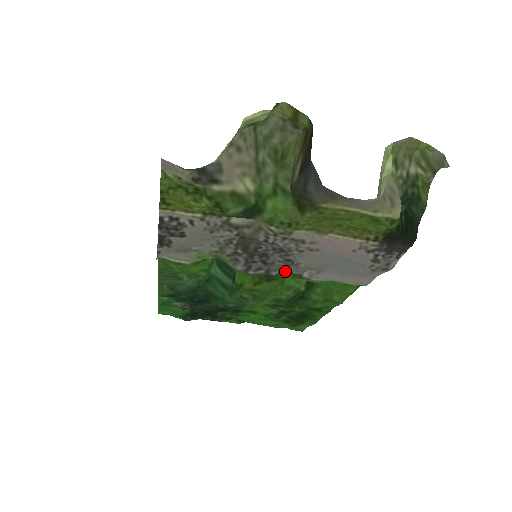
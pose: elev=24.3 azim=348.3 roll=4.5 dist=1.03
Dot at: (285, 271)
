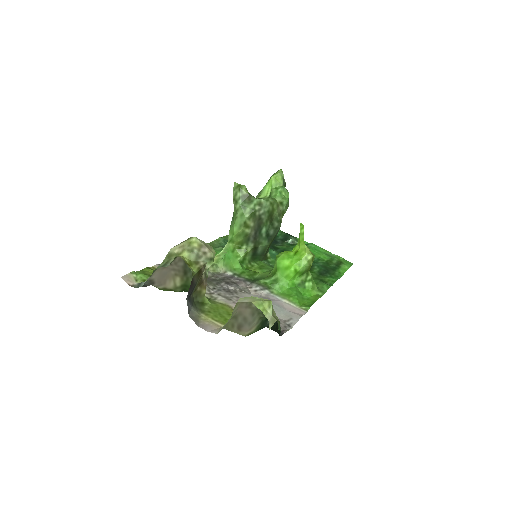
Dot at: (254, 285)
